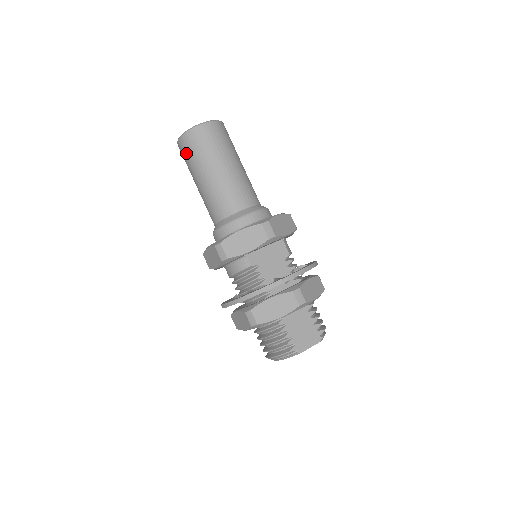
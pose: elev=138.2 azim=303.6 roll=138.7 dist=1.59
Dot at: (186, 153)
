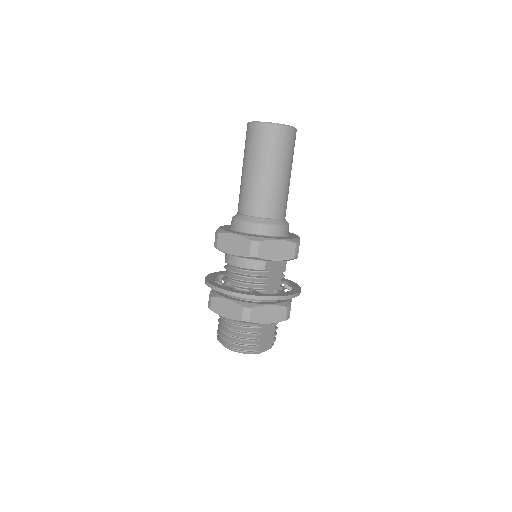
Dot at: (261, 140)
